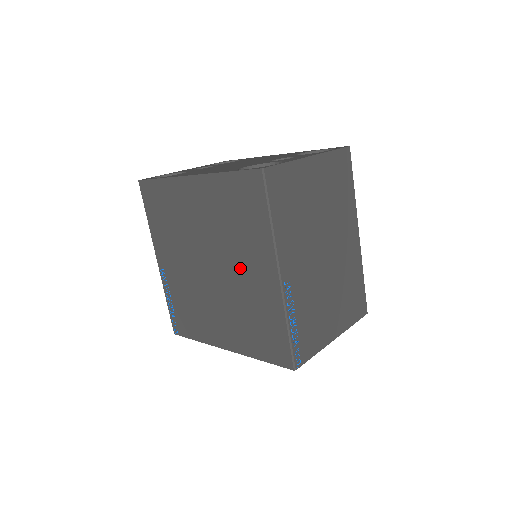
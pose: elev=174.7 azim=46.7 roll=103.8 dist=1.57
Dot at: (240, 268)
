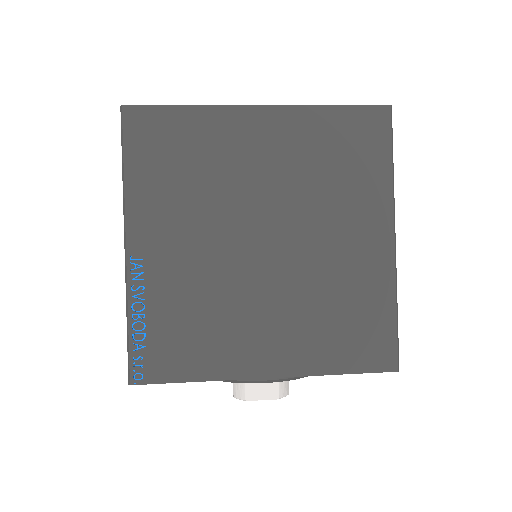
Dot at: (328, 235)
